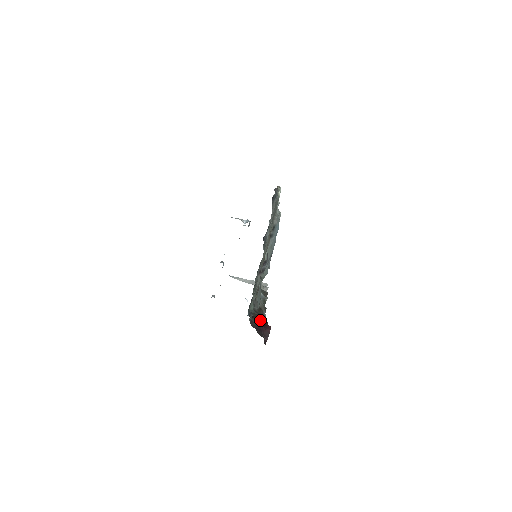
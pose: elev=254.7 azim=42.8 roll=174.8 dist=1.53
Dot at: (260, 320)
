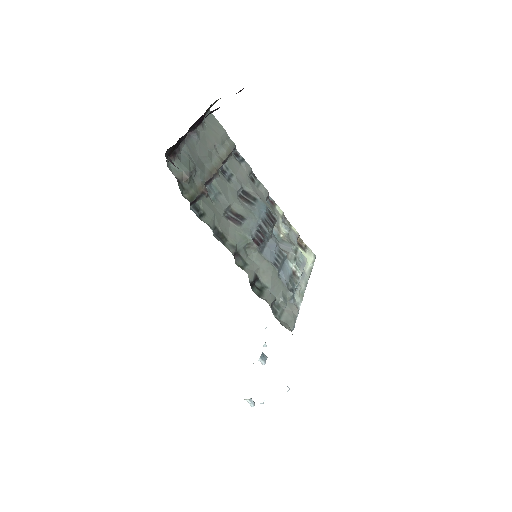
Dot at: occluded
